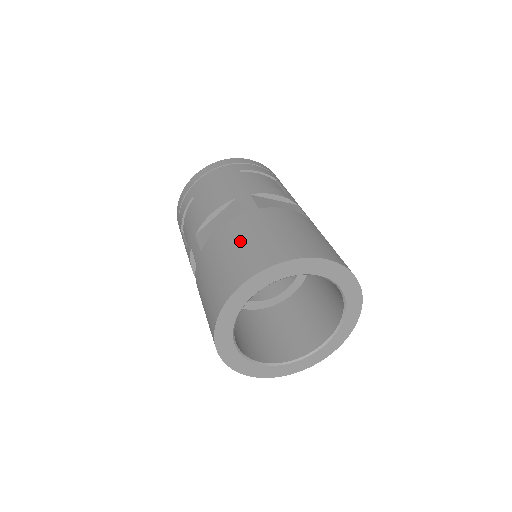
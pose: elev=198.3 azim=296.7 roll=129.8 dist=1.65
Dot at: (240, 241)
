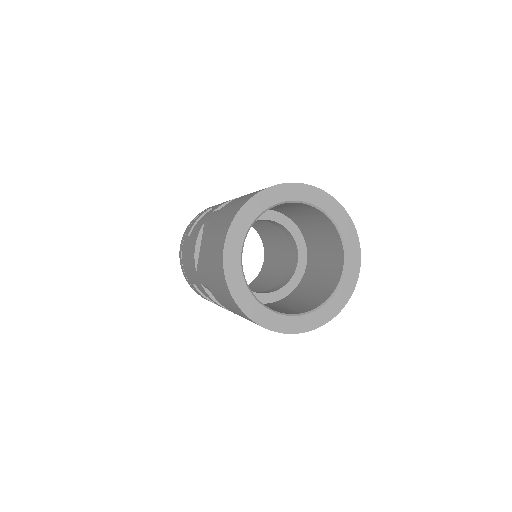
Dot at: occluded
